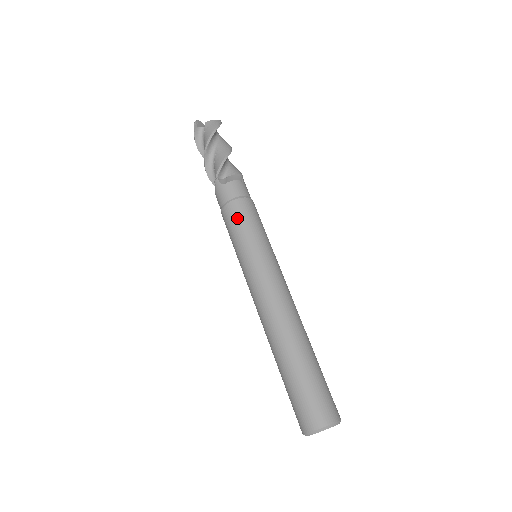
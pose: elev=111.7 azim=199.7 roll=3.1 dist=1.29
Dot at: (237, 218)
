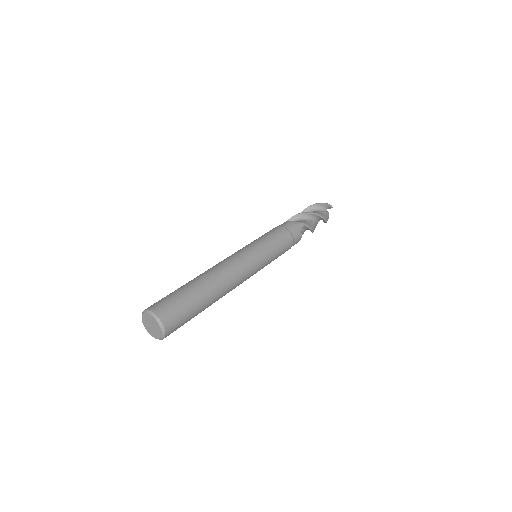
Dot at: occluded
